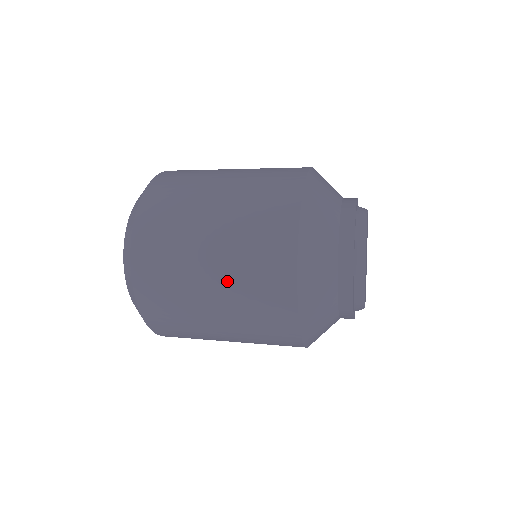
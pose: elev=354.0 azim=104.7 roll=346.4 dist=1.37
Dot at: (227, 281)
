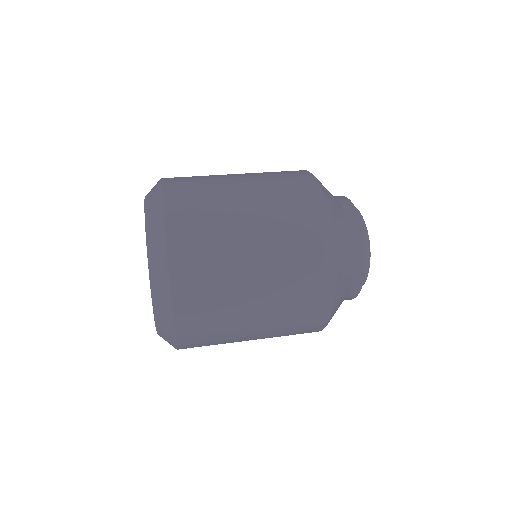
Dot at: (271, 249)
